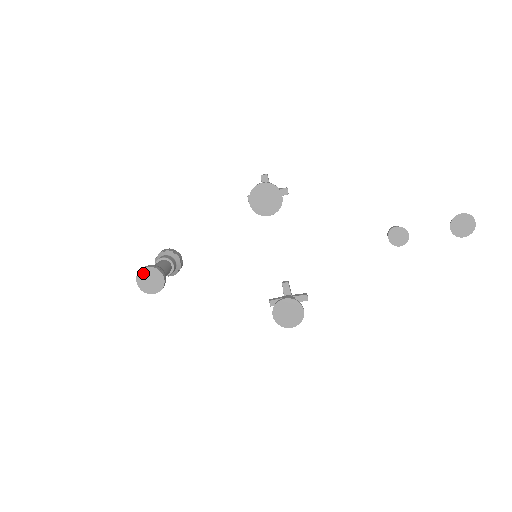
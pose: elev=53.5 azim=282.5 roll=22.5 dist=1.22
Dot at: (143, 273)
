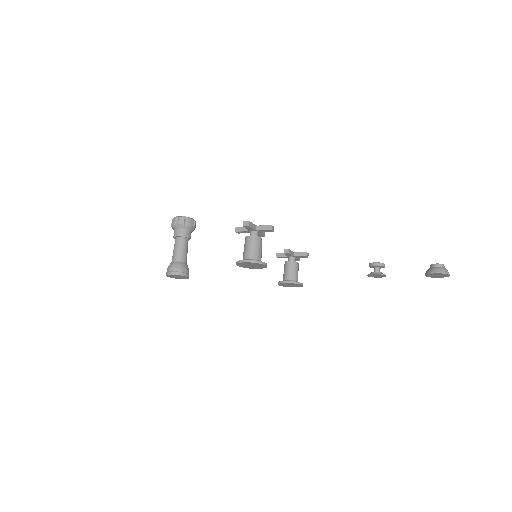
Dot at: (170, 276)
